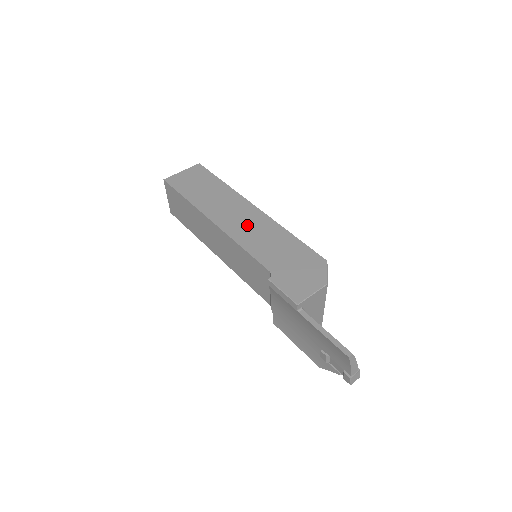
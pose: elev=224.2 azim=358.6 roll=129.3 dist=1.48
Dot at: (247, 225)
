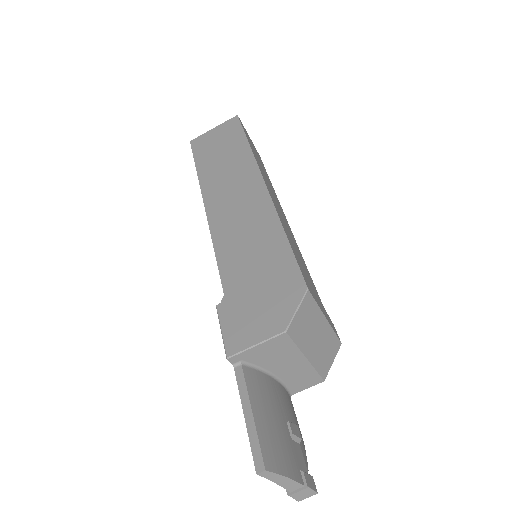
Dot at: (238, 213)
